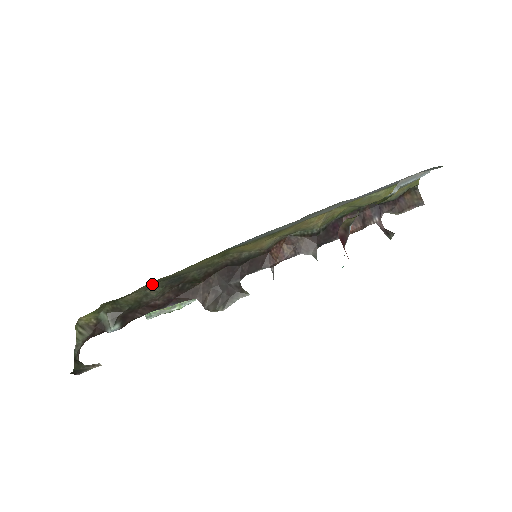
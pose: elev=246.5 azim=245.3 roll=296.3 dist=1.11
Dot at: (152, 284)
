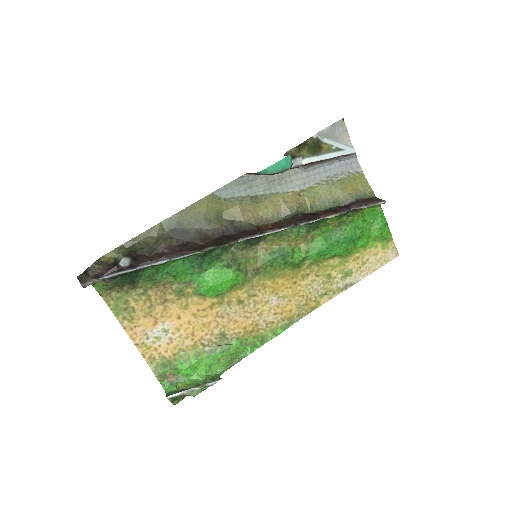
Dot at: (162, 230)
